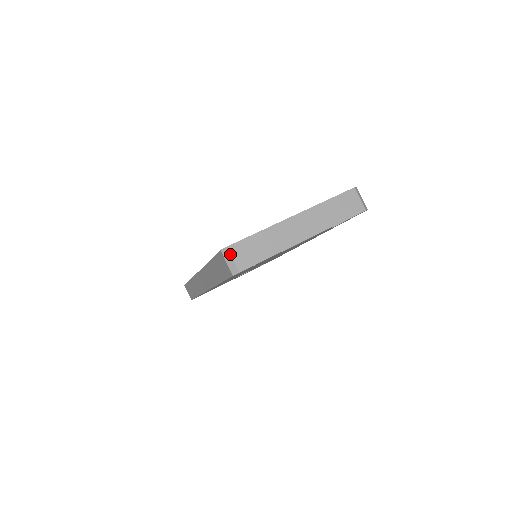
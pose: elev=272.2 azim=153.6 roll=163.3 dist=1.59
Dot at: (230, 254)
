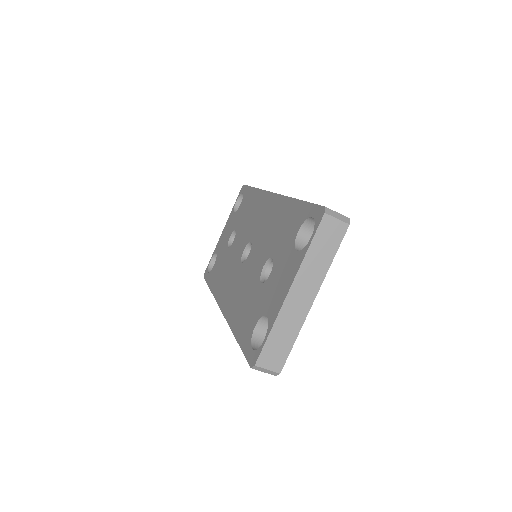
Dot at: (262, 368)
